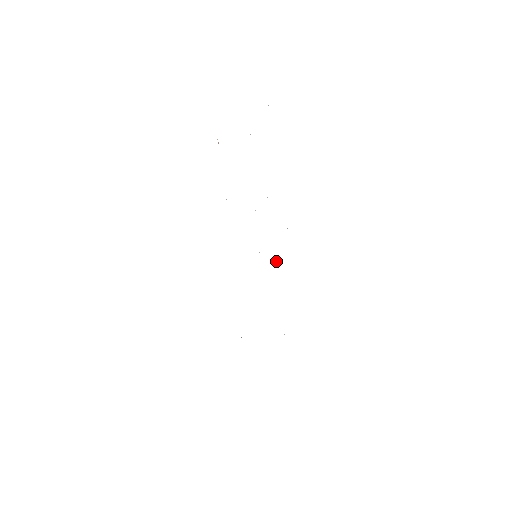
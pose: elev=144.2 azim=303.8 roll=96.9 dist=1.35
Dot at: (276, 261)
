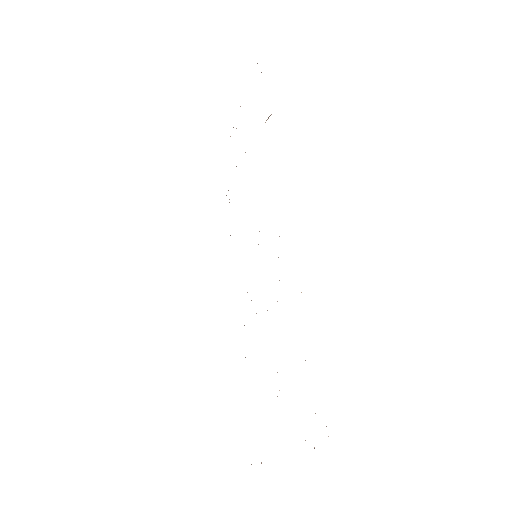
Dot at: occluded
